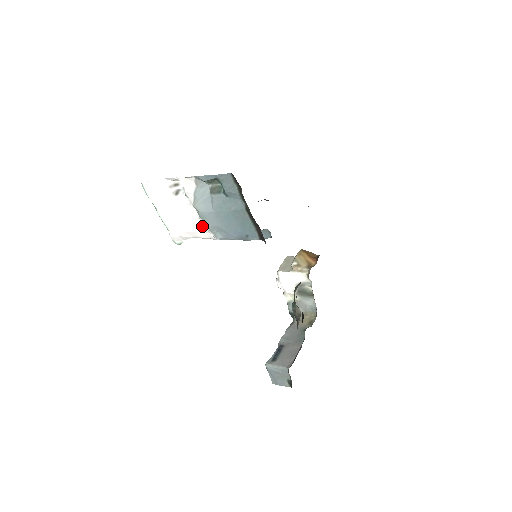
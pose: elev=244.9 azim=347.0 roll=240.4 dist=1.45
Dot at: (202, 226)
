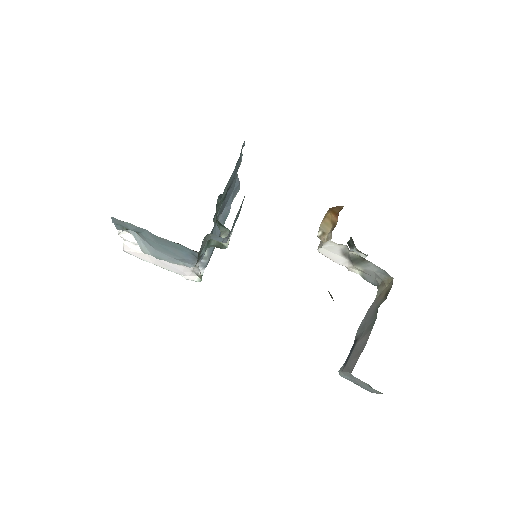
Dot at: occluded
